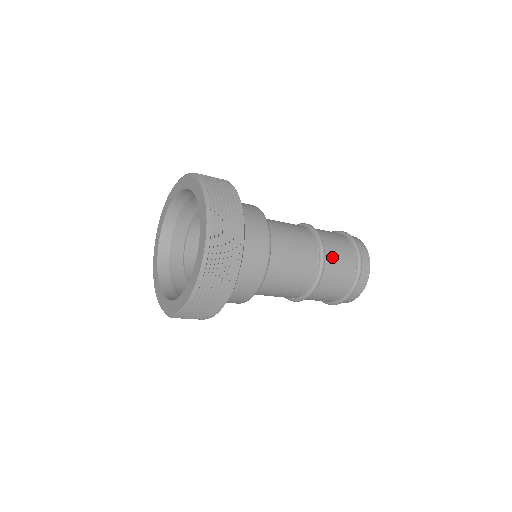
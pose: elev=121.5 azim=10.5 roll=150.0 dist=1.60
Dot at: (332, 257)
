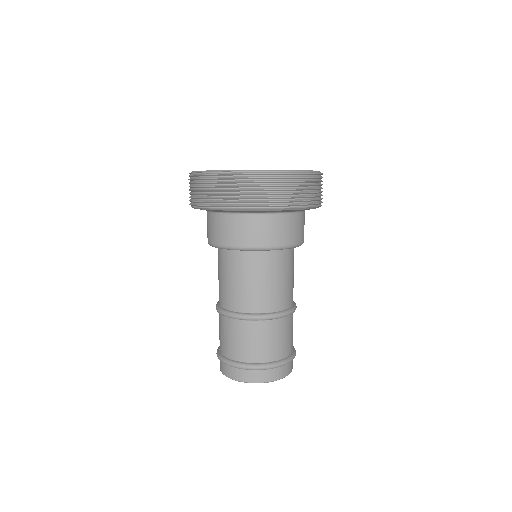
Dot at: occluded
